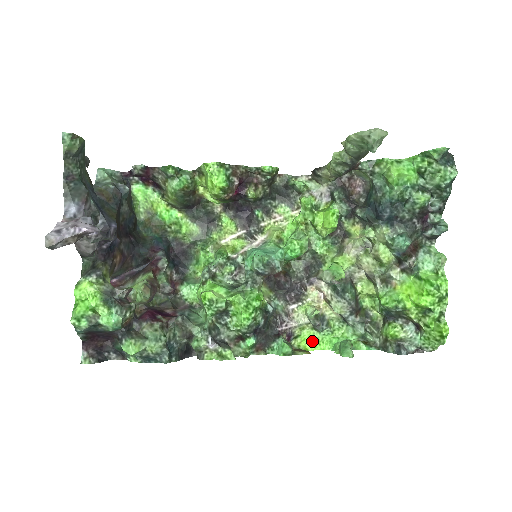
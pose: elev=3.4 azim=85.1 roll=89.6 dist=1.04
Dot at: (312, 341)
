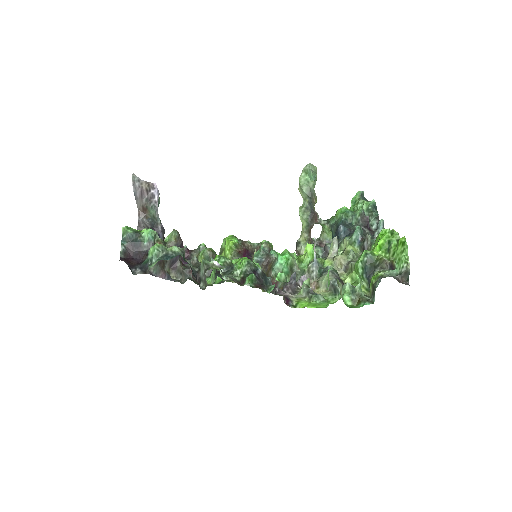
Dot at: (309, 305)
